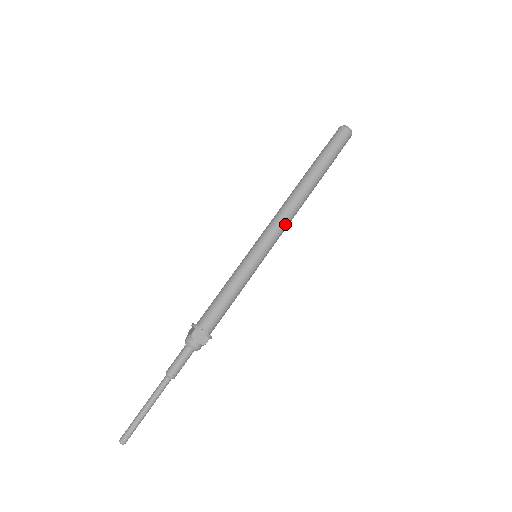
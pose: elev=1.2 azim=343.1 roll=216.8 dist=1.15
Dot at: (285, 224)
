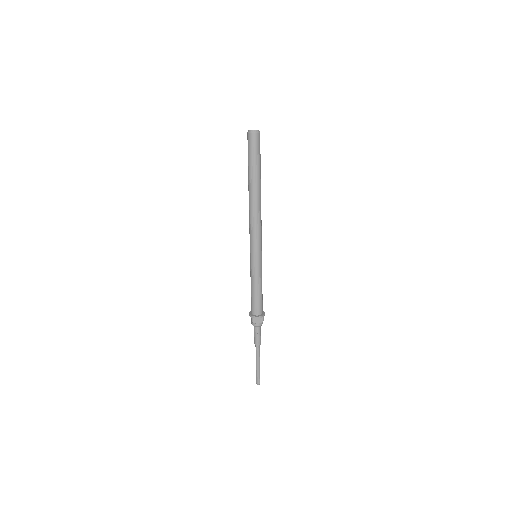
Dot at: (259, 228)
